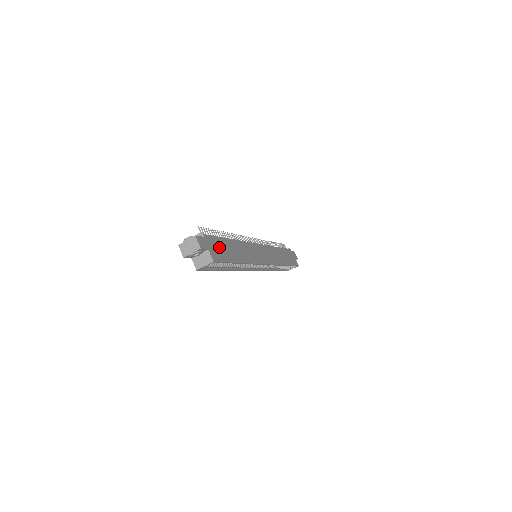
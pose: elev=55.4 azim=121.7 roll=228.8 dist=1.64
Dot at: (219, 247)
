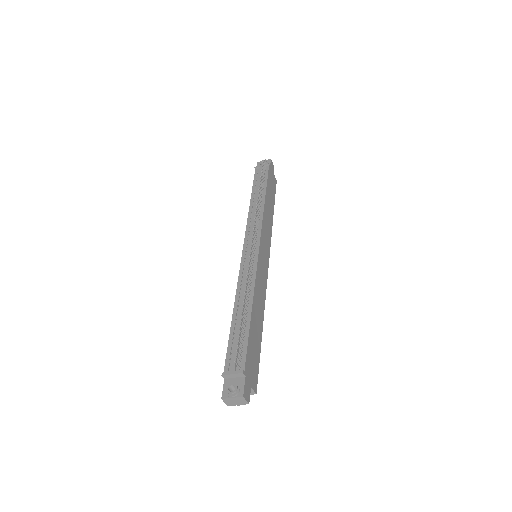
Dot at: (252, 356)
